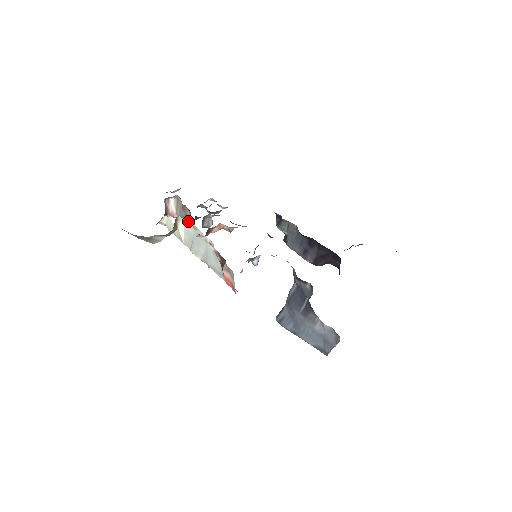
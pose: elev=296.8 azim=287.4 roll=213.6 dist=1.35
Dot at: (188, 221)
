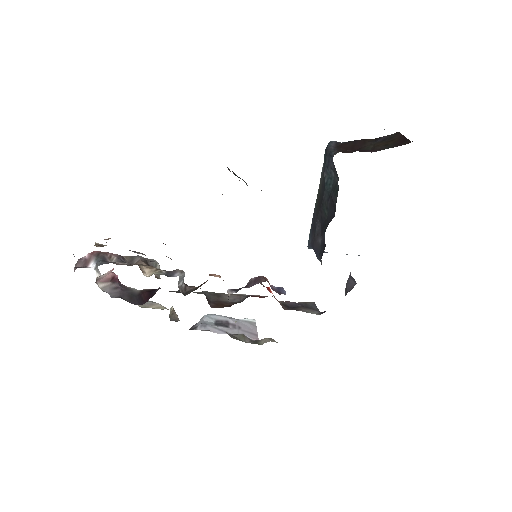
Dot at: occluded
